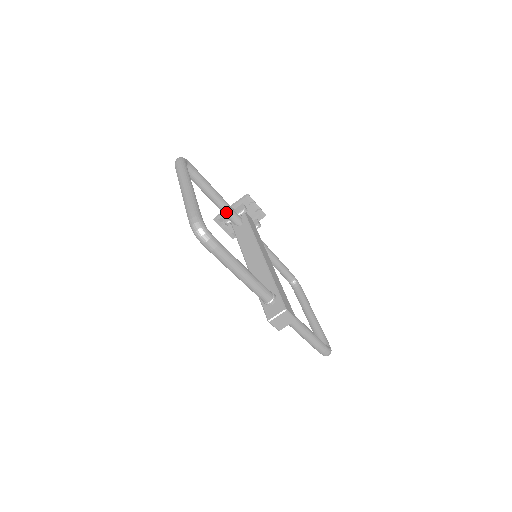
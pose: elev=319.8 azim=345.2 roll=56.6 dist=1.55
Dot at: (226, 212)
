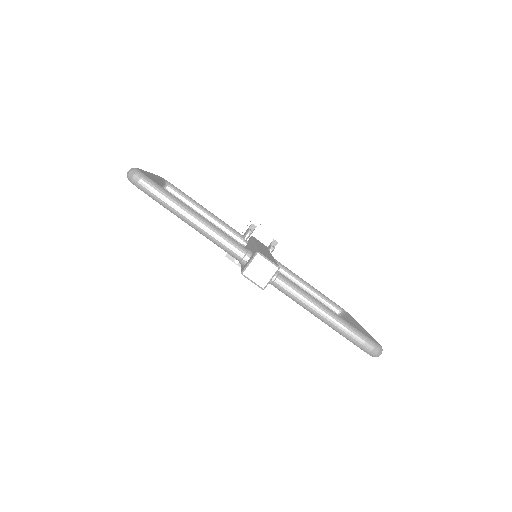
Dot at: (224, 230)
